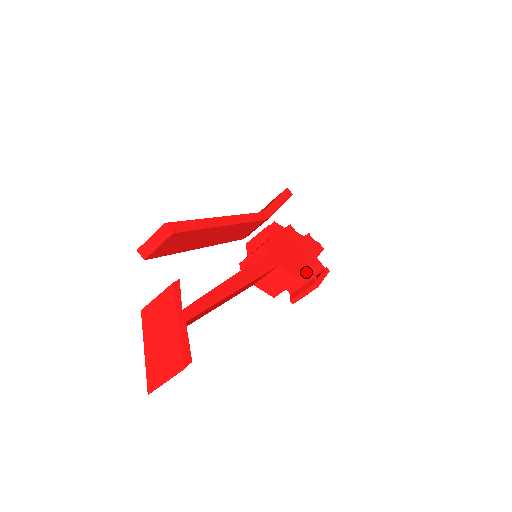
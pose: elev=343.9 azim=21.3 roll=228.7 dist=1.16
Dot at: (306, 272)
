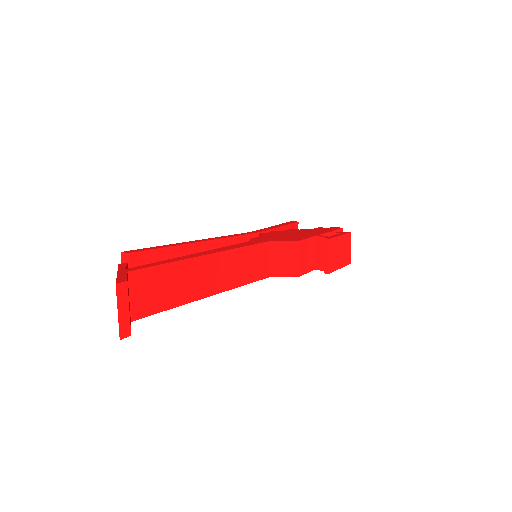
Dot at: (316, 240)
